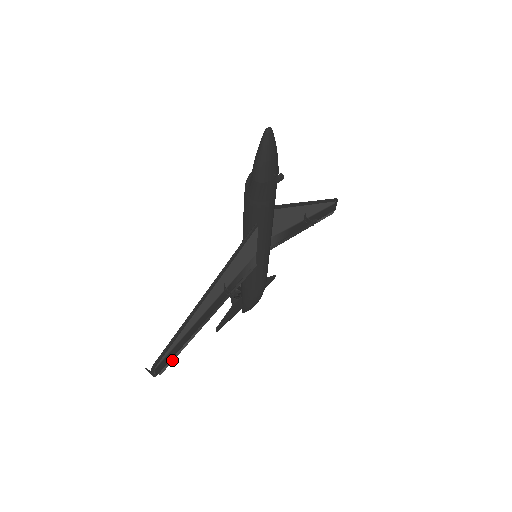
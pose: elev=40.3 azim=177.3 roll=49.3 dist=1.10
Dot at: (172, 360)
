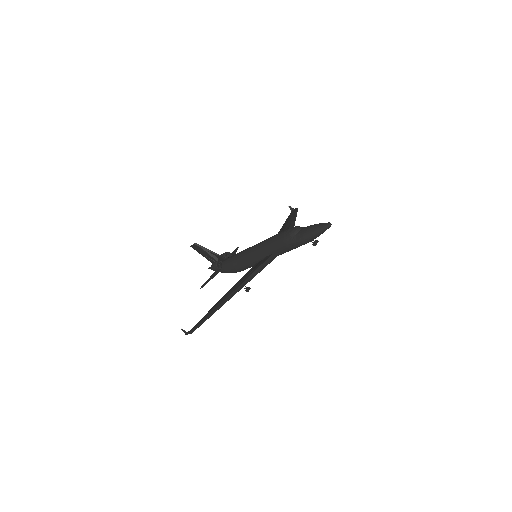
Dot at: occluded
